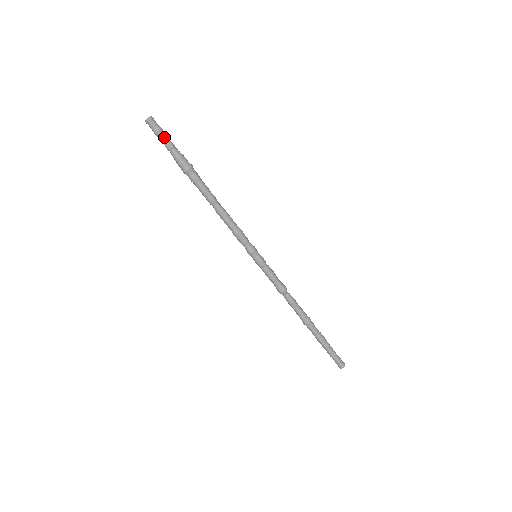
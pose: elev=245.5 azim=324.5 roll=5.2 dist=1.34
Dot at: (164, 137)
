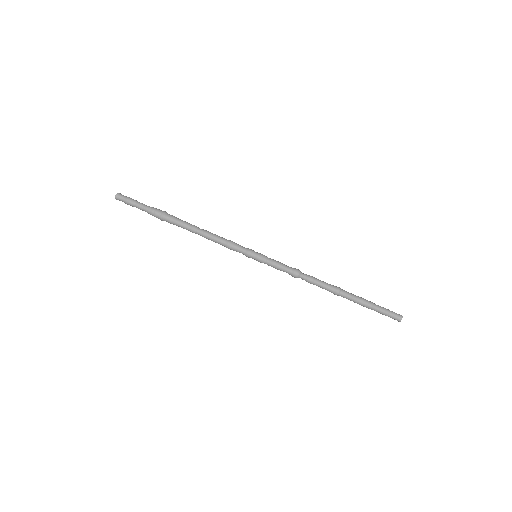
Dot at: (134, 201)
